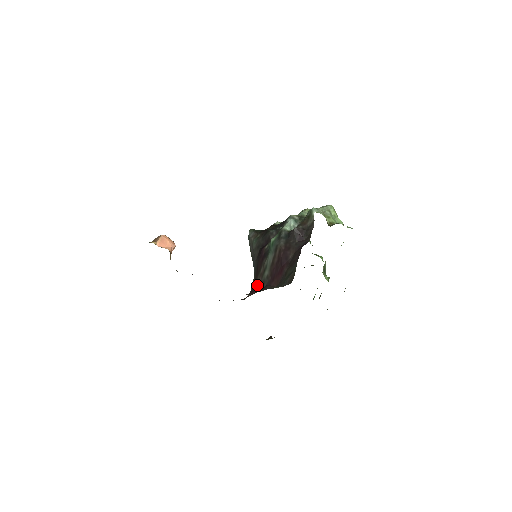
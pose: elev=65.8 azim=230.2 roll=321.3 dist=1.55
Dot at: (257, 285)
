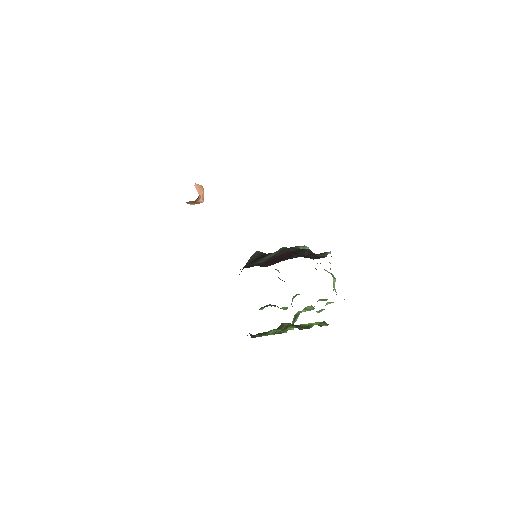
Dot at: (244, 267)
